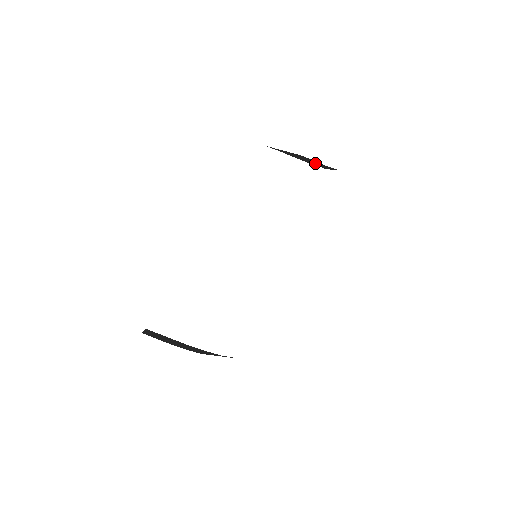
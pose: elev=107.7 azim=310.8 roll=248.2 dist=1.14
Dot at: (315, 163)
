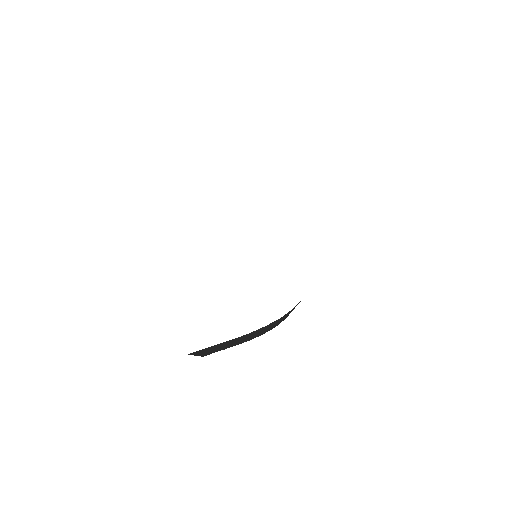
Dot at: occluded
